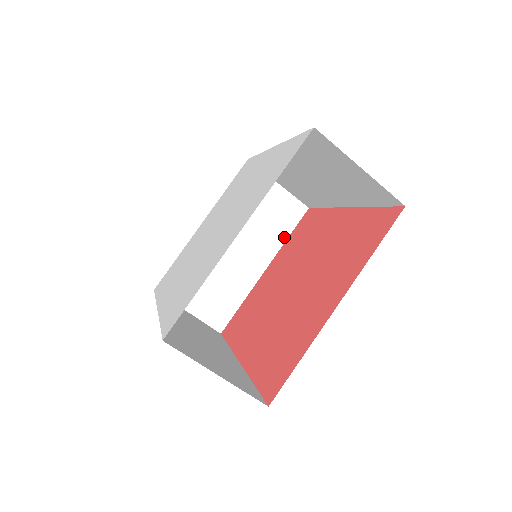
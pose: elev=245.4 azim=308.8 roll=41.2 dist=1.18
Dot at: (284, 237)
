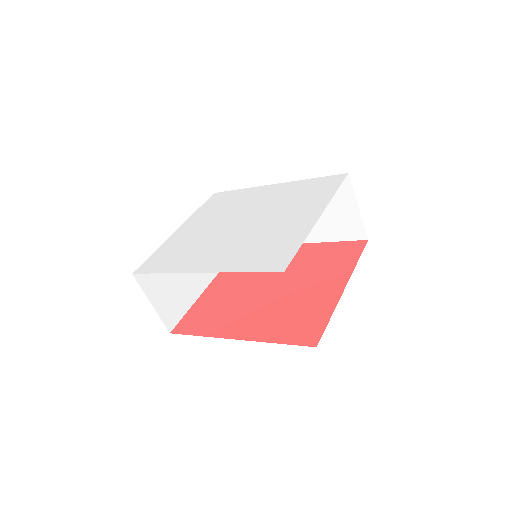
Dot at: occluded
